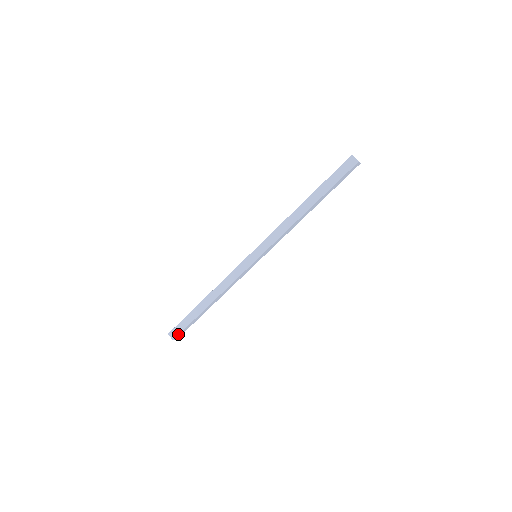
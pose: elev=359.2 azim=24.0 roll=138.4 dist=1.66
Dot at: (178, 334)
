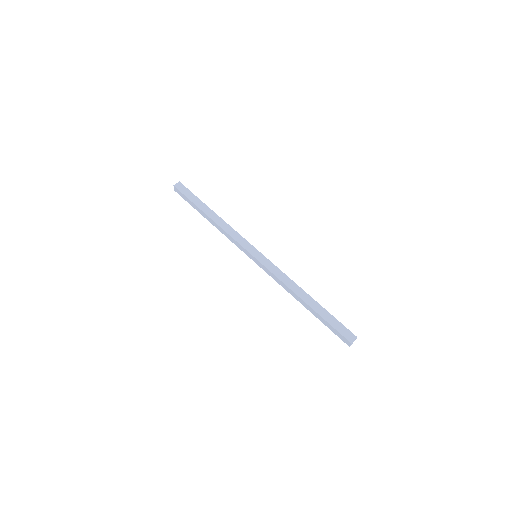
Dot at: (180, 195)
